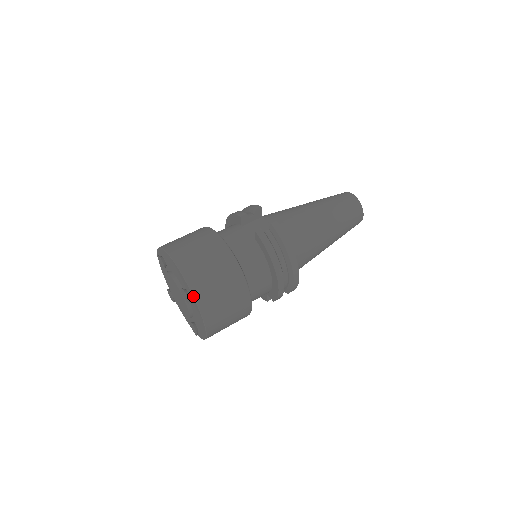
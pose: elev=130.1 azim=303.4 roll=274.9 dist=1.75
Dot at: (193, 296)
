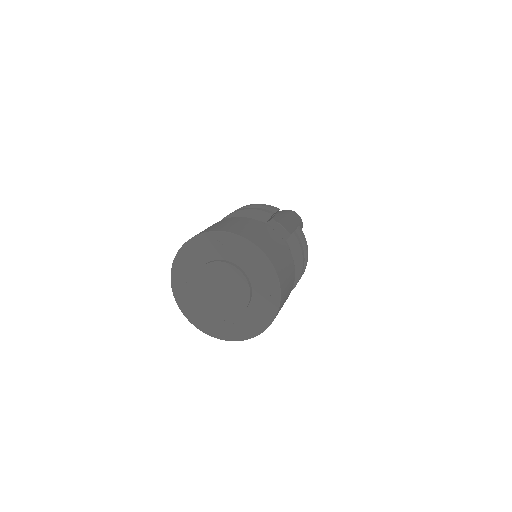
Dot at: (280, 291)
